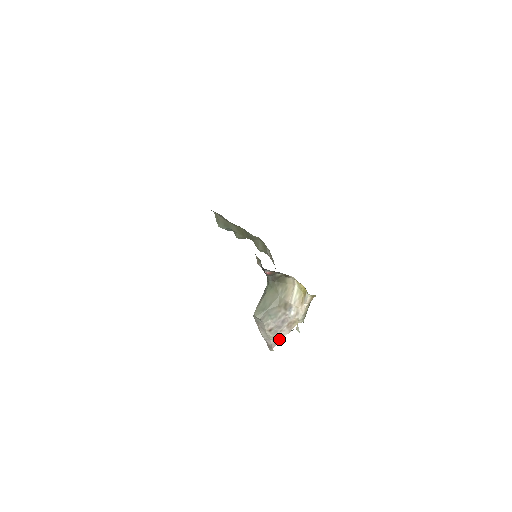
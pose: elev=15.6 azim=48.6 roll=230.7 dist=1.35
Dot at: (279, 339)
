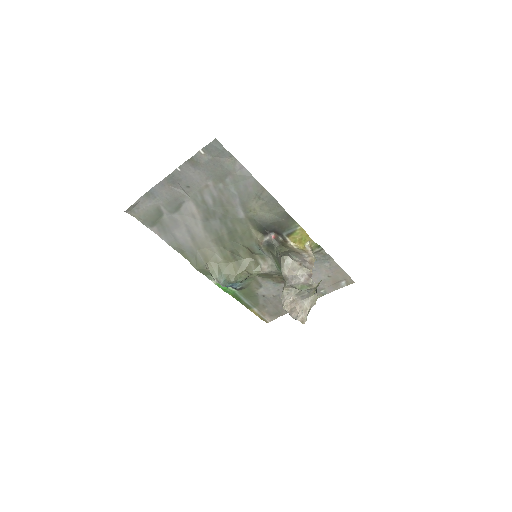
Dot at: (311, 271)
